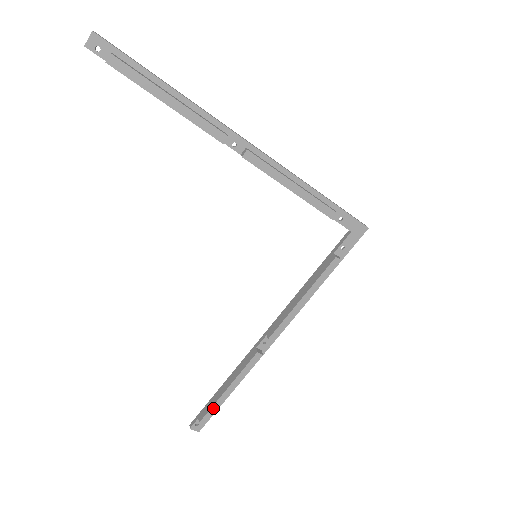
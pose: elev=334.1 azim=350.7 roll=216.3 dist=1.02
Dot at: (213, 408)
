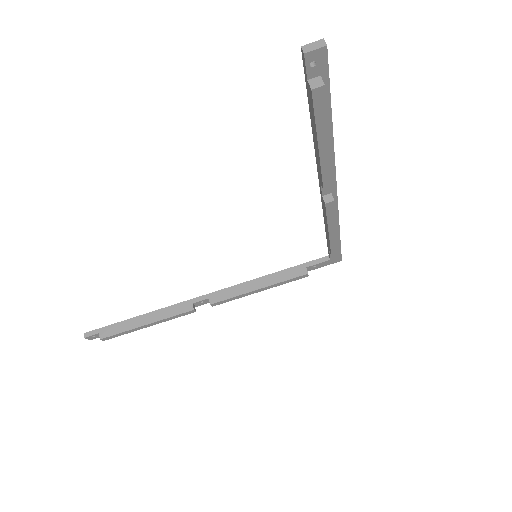
Dot at: (122, 333)
